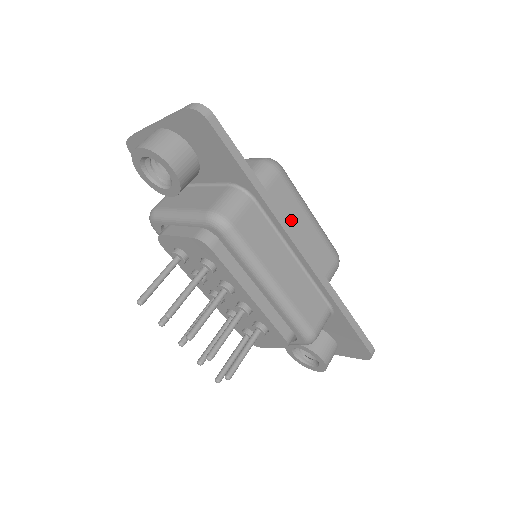
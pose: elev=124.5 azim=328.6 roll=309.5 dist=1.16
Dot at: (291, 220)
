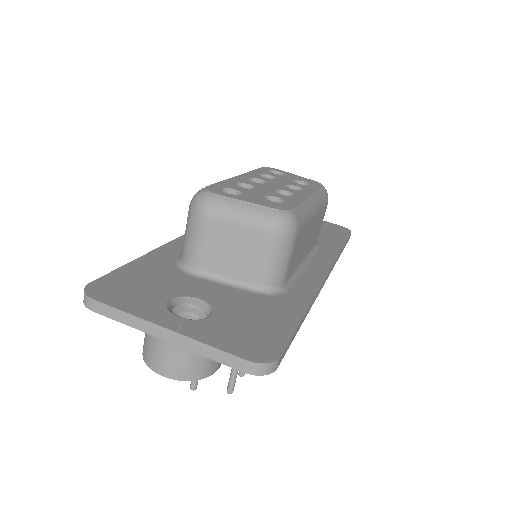
Dot at: (304, 244)
